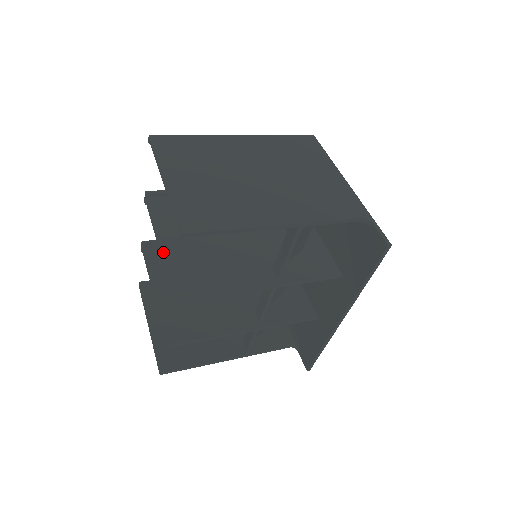
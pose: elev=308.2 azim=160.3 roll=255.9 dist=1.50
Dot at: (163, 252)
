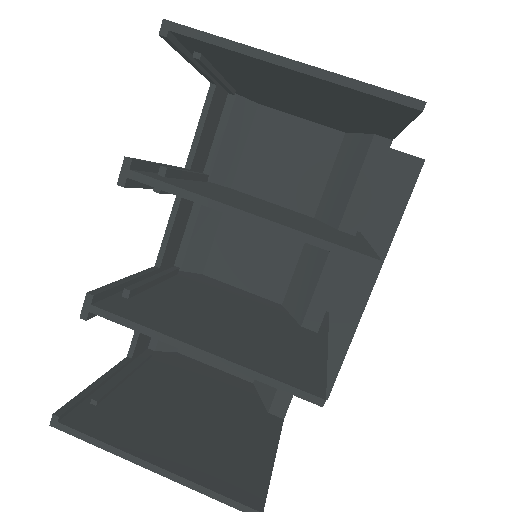
Dot at: (272, 220)
